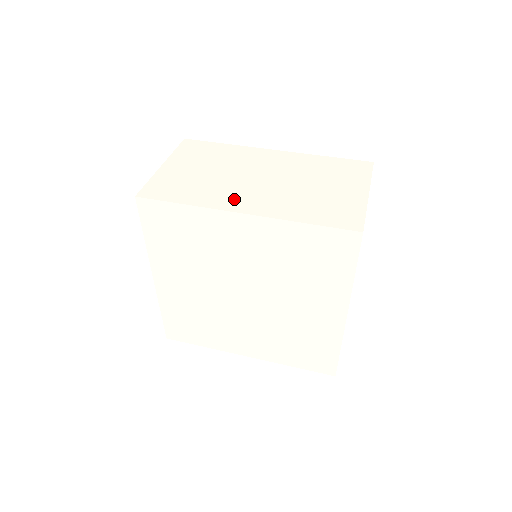
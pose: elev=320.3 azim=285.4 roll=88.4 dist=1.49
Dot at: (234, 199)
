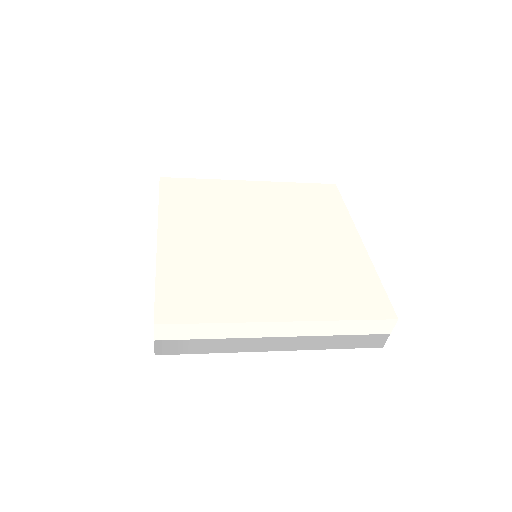
Dot at: occluded
